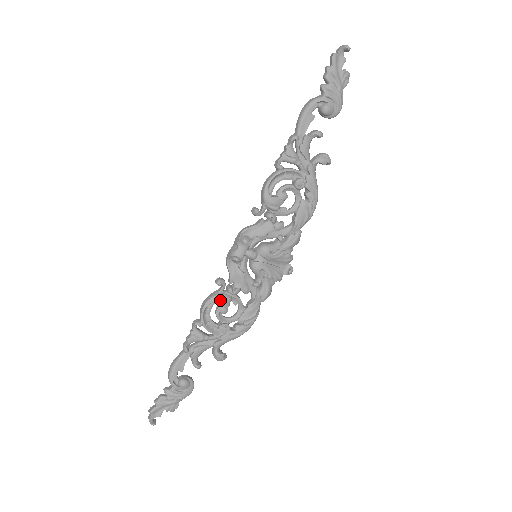
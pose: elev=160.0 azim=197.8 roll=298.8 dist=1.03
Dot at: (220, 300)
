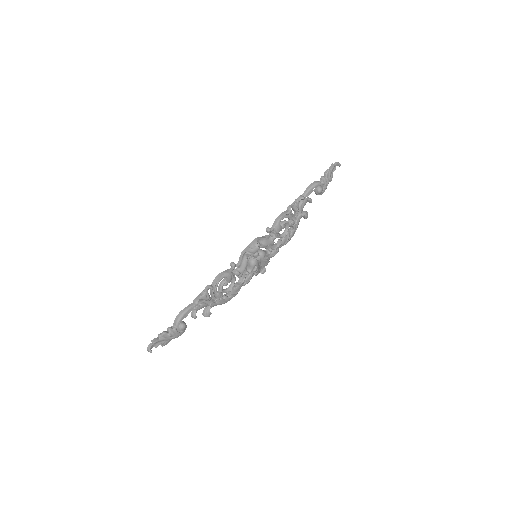
Dot at: (230, 276)
